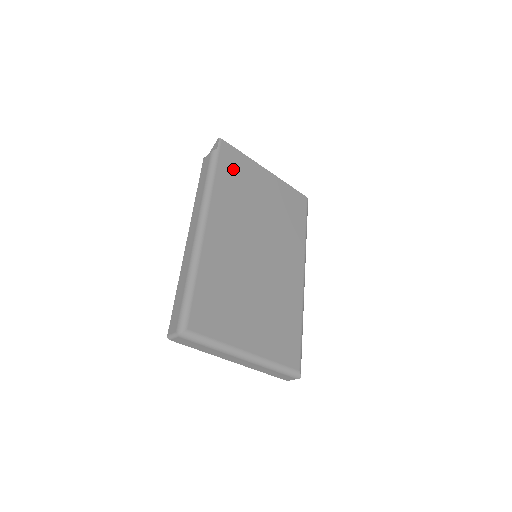
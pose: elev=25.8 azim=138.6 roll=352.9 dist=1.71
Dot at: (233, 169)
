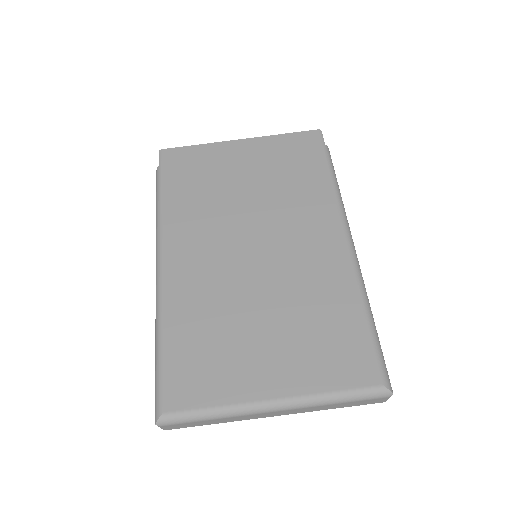
Dot at: (187, 173)
